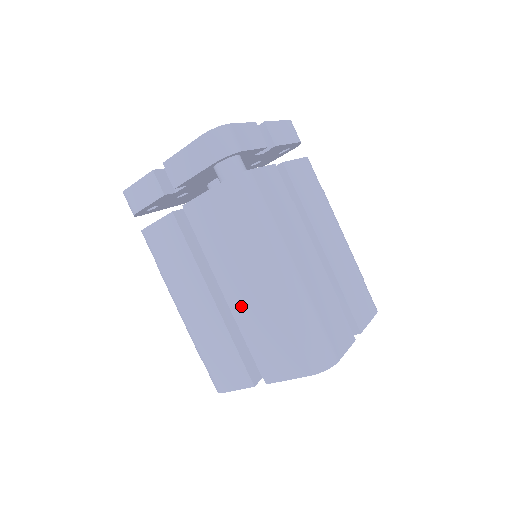
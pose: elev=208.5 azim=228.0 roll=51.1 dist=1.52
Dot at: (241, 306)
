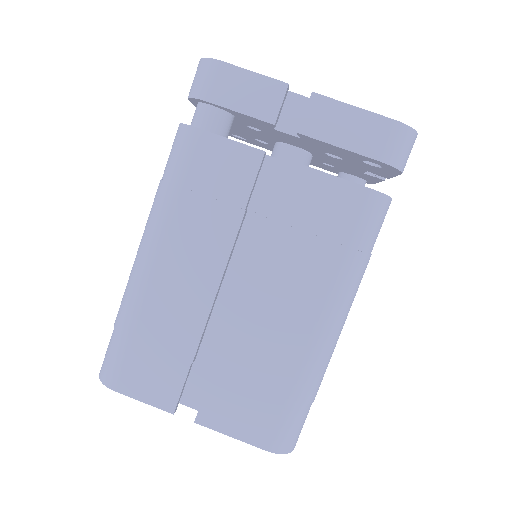
Dot at: occluded
